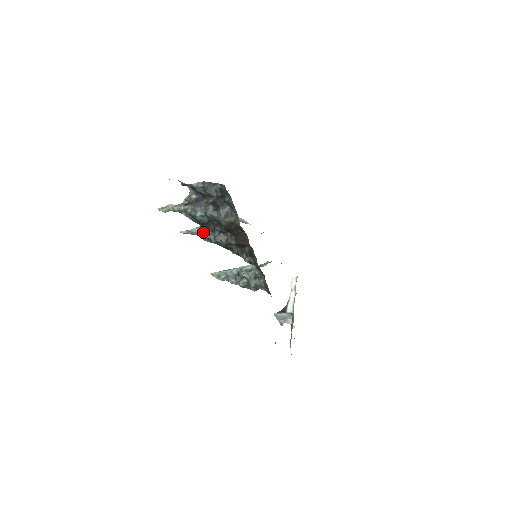
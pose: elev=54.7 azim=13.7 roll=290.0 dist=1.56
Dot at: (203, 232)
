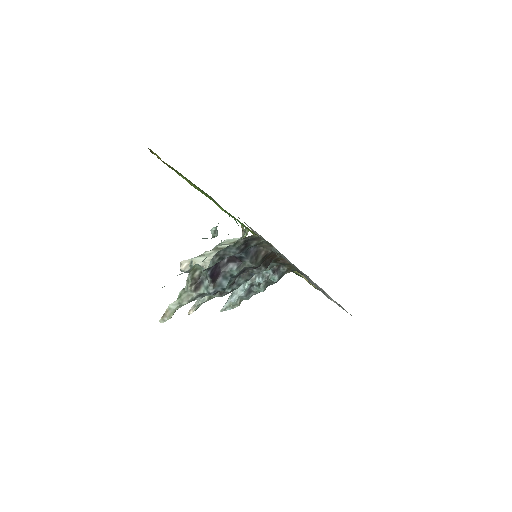
Dot at: occluded
